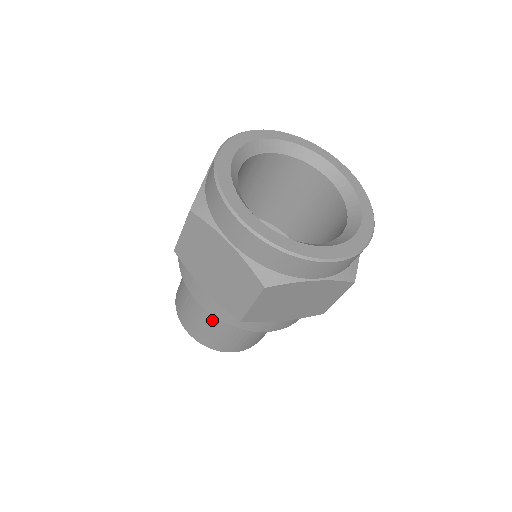
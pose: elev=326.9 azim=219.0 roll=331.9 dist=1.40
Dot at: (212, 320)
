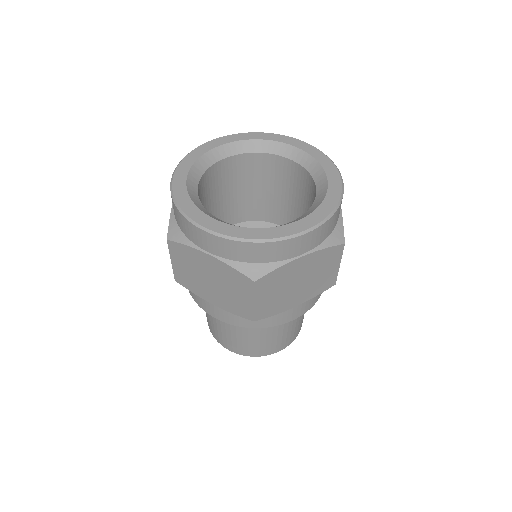
Dot at: occluded
